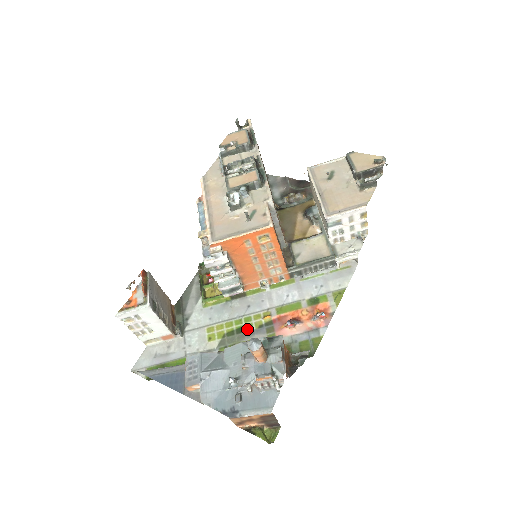
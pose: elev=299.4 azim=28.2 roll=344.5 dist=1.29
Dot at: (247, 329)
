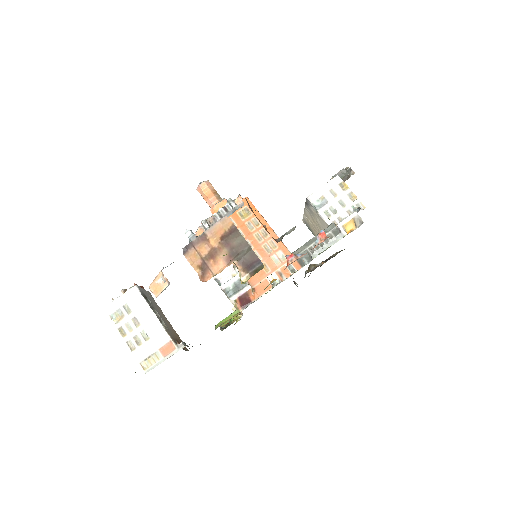
Dot at: occluded
